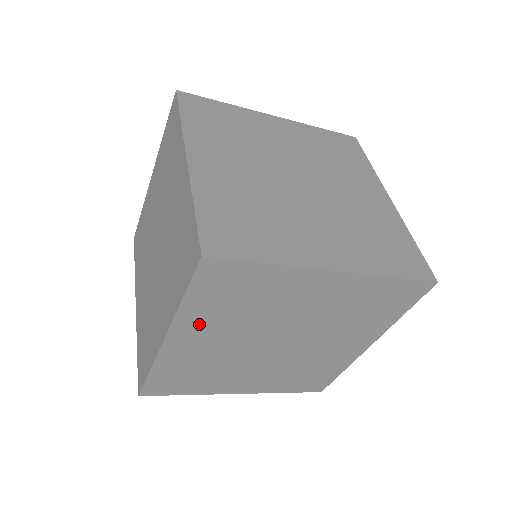
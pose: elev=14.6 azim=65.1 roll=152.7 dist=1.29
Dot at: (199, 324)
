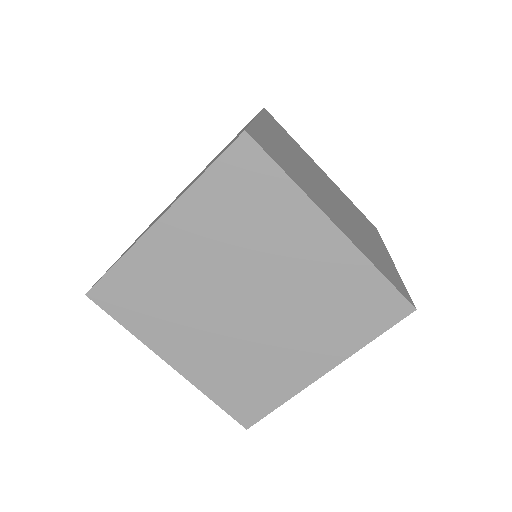
Dot at: (273, 130)
